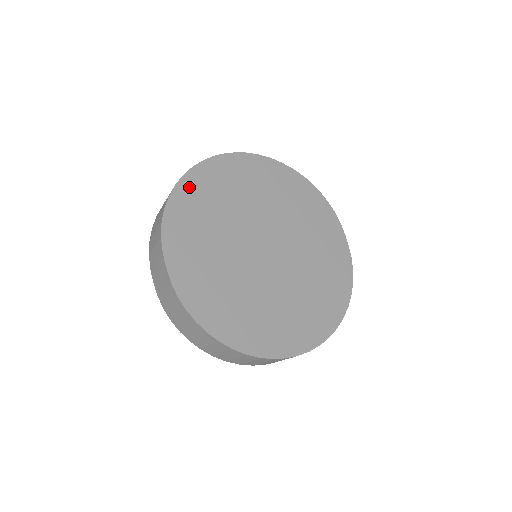
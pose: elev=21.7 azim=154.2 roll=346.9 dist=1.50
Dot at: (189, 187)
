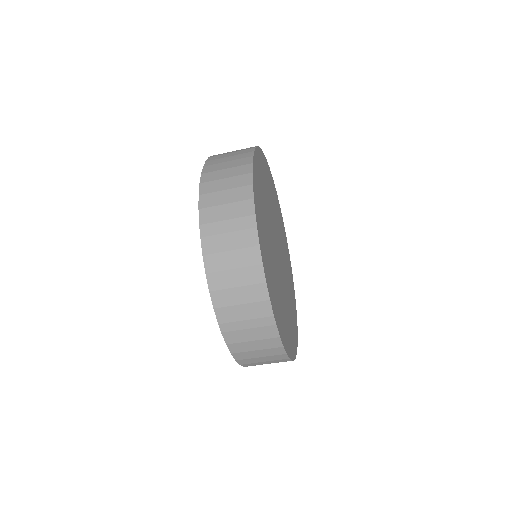
Dot at: occluded
